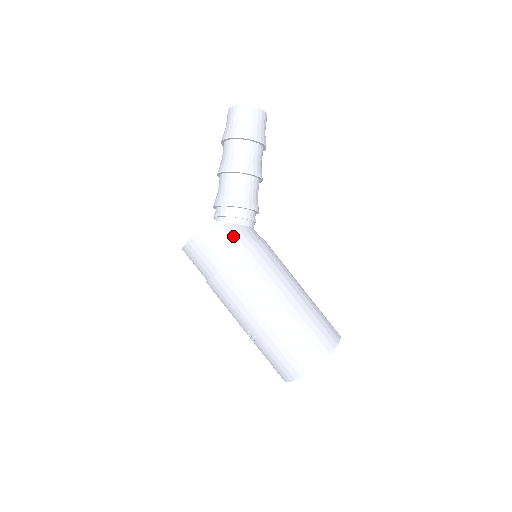
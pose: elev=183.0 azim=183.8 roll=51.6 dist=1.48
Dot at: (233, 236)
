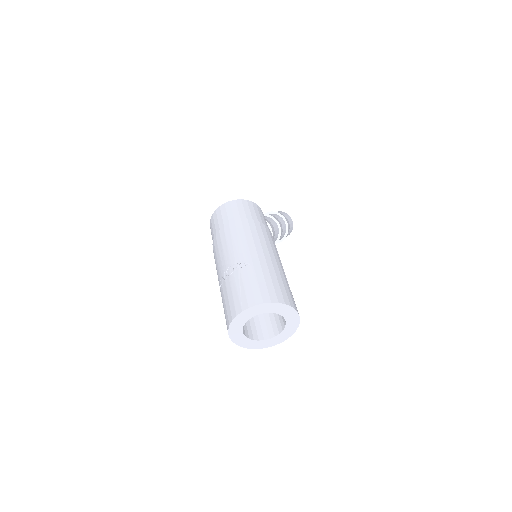
Dot at: (265, 221)
